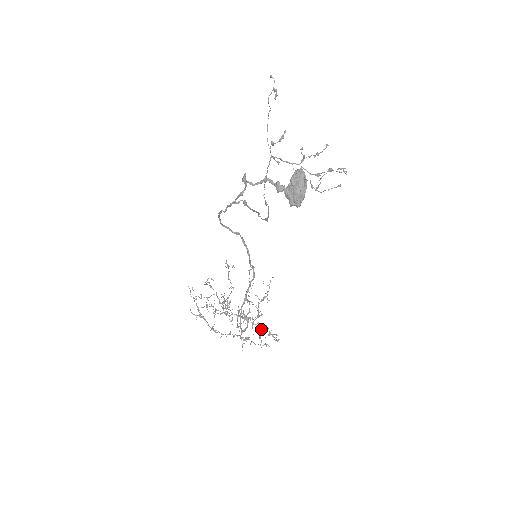
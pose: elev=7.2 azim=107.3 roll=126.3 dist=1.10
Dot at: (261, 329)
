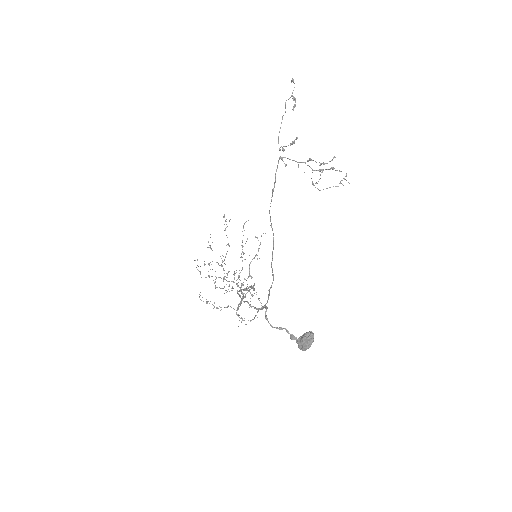
Dot at: (252, 295)
